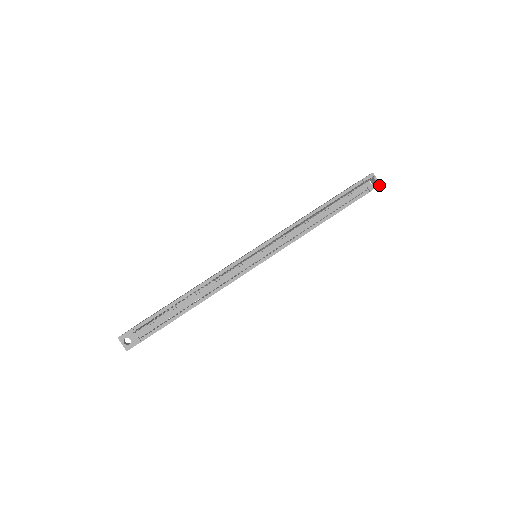
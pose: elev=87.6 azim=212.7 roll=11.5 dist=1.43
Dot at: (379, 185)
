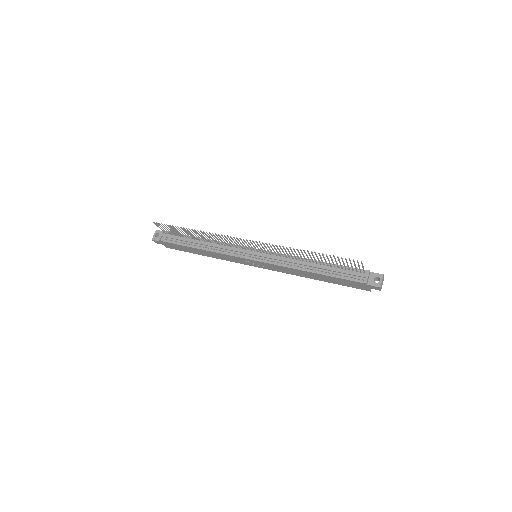
Dot at: (379, 287)
